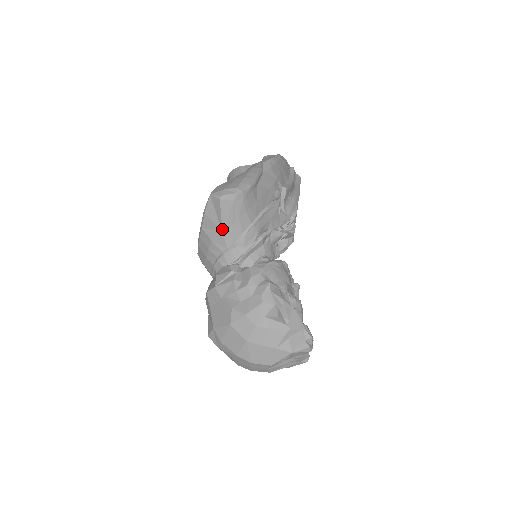
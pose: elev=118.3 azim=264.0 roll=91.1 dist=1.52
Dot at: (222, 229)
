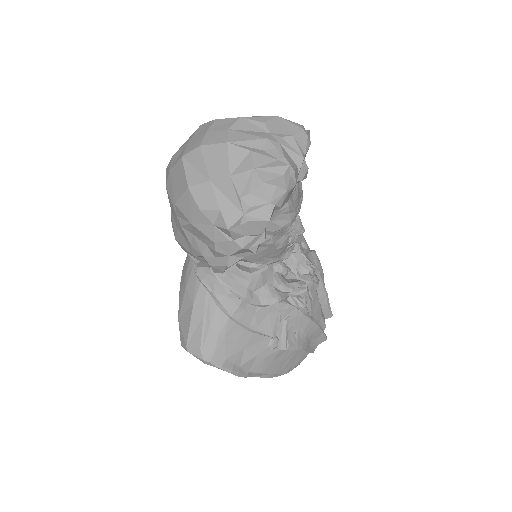
Dot at: occluded
